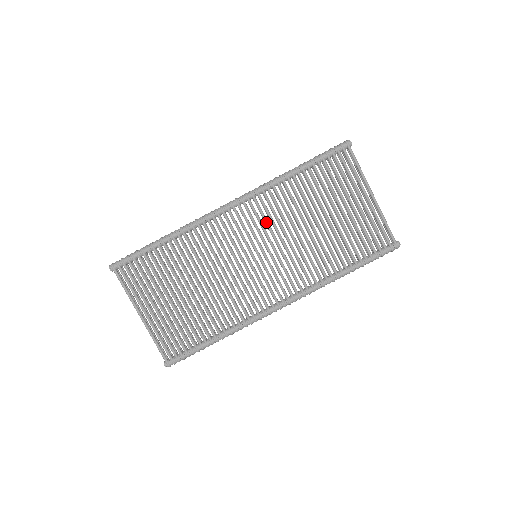
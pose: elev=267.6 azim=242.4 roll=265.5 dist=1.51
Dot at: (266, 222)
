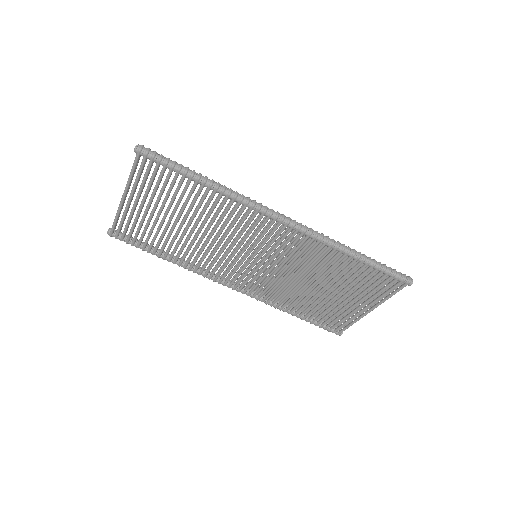
Dot at: (291, 255)
